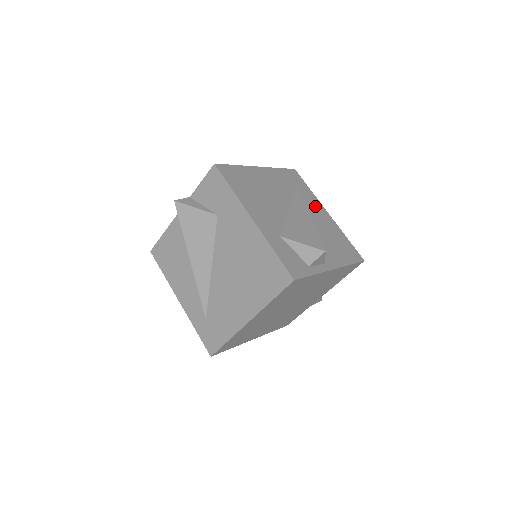
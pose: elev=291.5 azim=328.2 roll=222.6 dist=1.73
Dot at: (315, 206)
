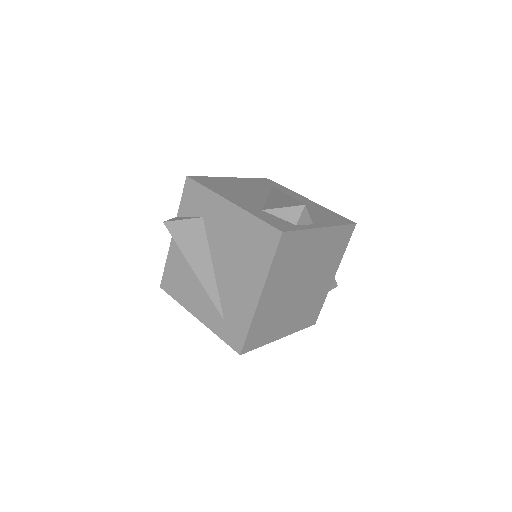
Dot at: (294, 196)
